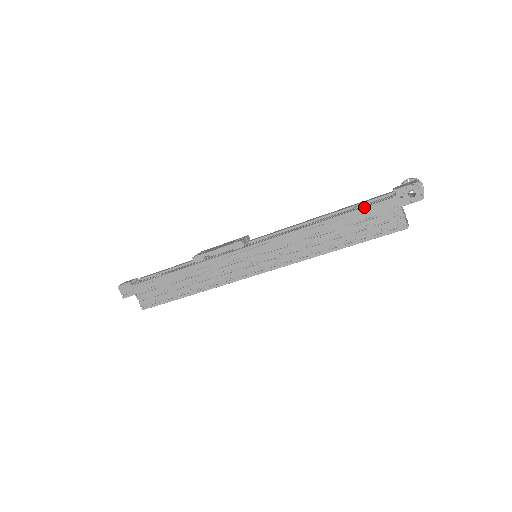
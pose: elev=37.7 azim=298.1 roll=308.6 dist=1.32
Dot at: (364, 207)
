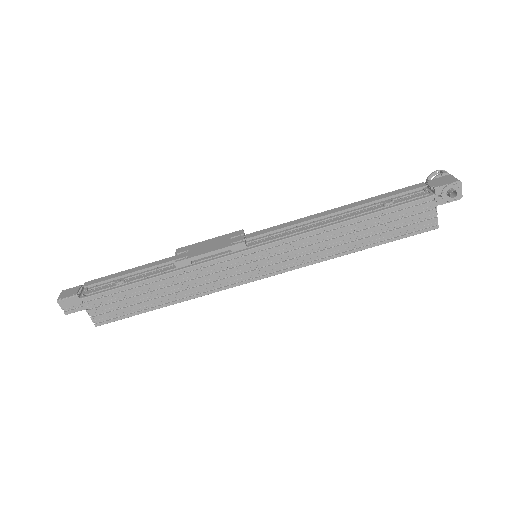
Dot at: (398, 205)
